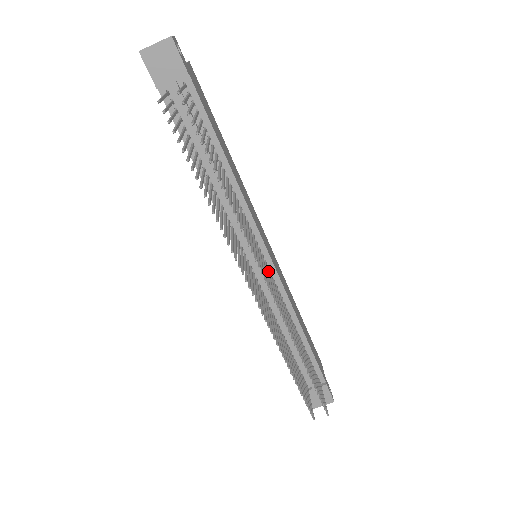
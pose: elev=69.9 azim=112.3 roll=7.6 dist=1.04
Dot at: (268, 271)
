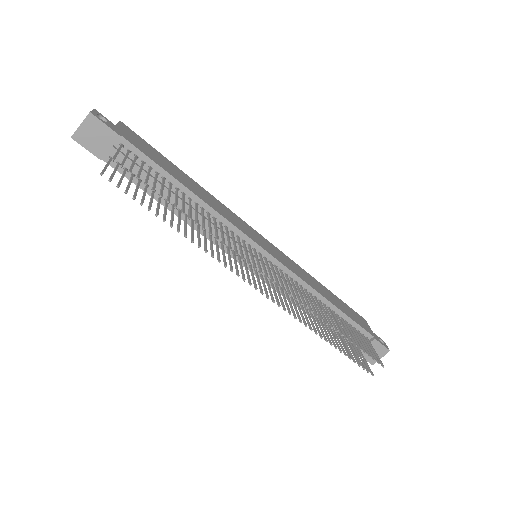
Dot at: (271, 265)
